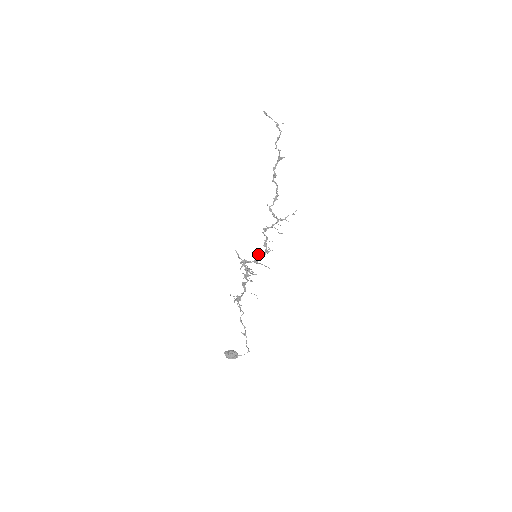
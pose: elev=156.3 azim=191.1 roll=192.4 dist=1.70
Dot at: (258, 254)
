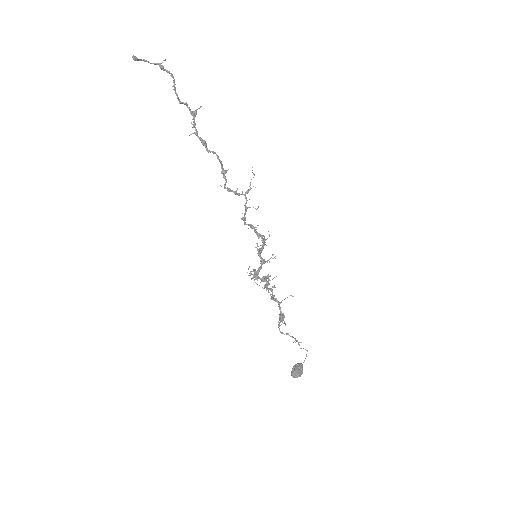
Dot at: (260, 252)
